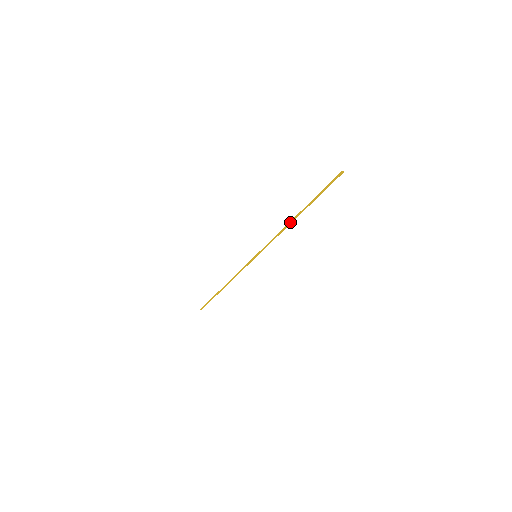
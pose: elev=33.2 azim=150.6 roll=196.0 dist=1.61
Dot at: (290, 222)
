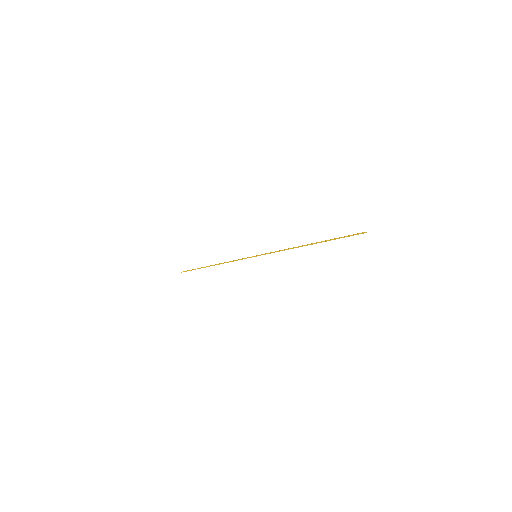
Dot at: occluded
